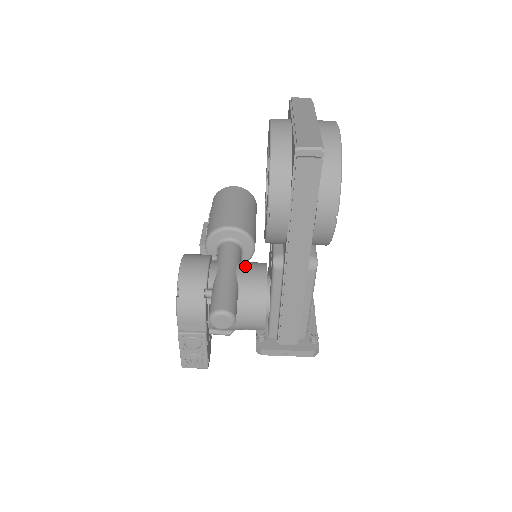
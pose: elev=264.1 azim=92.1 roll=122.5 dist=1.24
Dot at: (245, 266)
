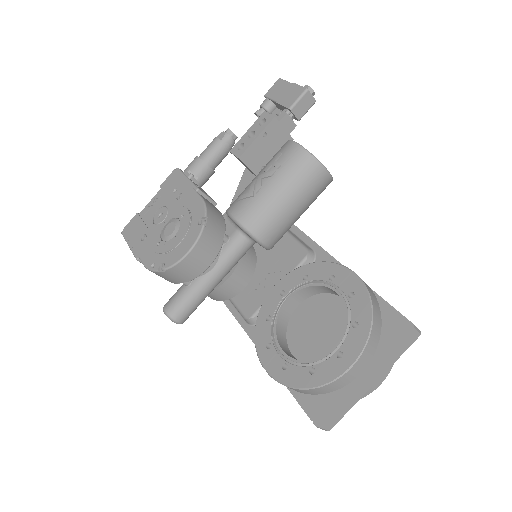
Dot at: (235, 274)
